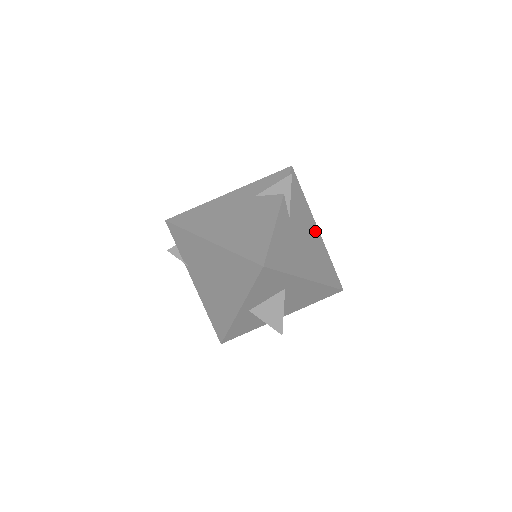
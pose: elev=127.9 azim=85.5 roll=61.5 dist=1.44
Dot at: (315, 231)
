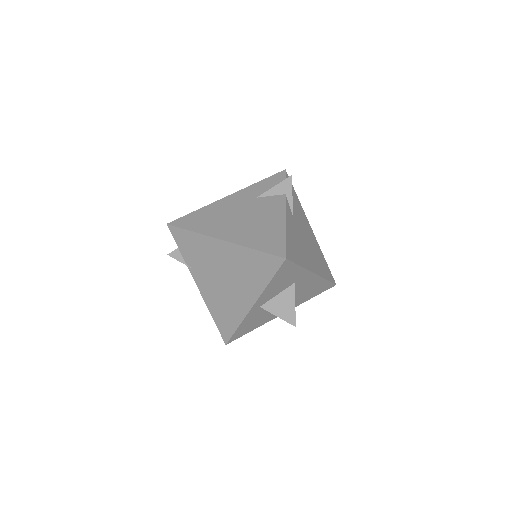
Dot at: (310, 230)
